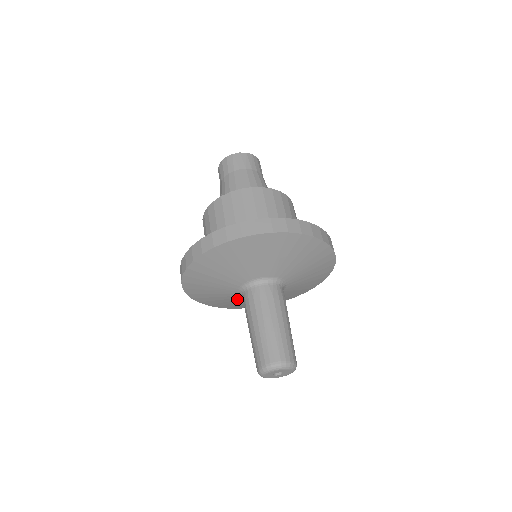
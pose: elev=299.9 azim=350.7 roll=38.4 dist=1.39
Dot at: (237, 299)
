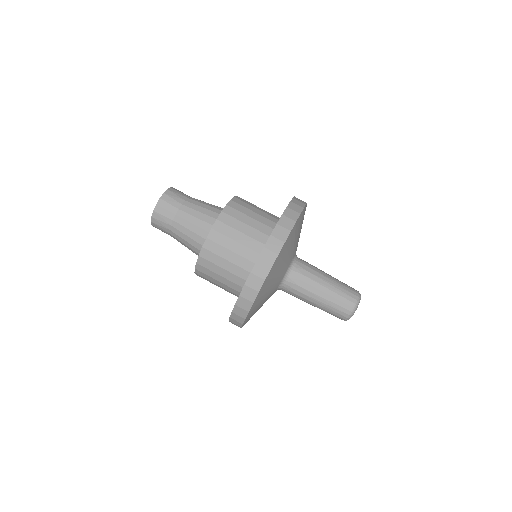
Dot at: occluded
